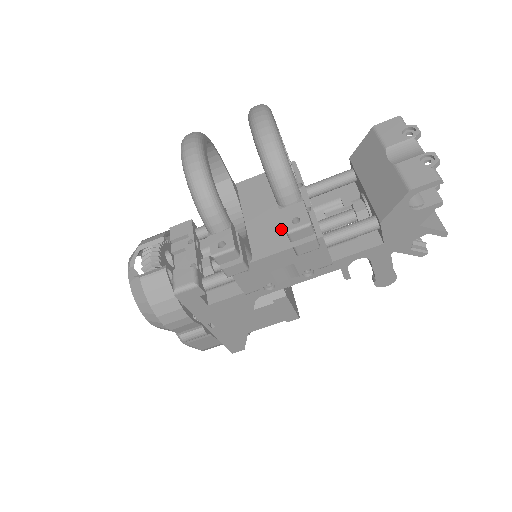
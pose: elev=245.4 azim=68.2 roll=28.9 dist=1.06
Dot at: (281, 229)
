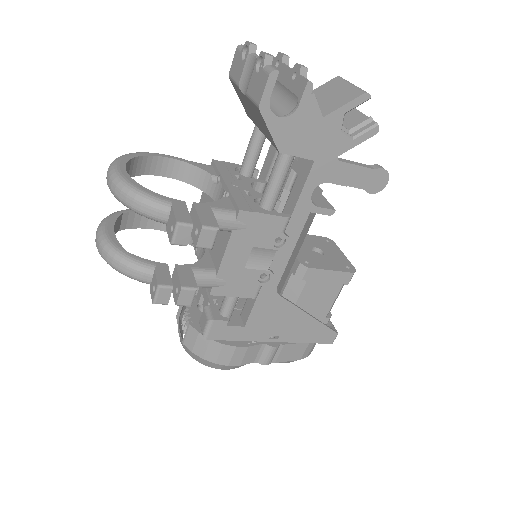
Dot at: occluded
